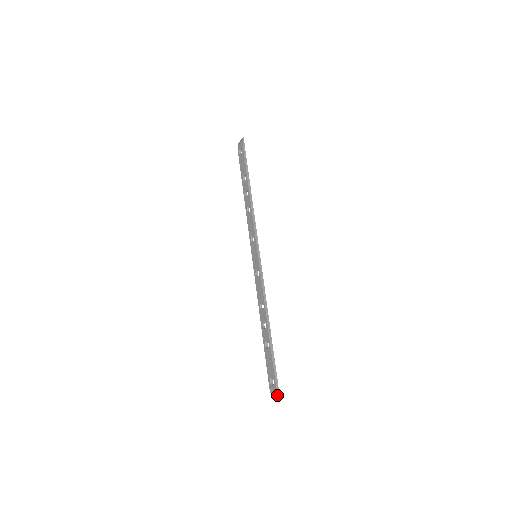
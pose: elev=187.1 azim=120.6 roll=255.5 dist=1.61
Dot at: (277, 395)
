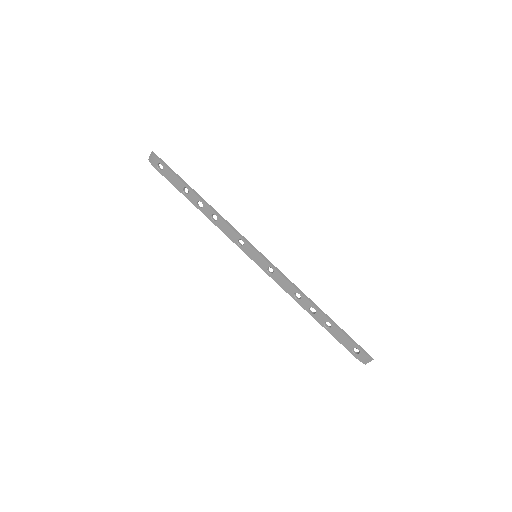
Dot at: (369, 358)
